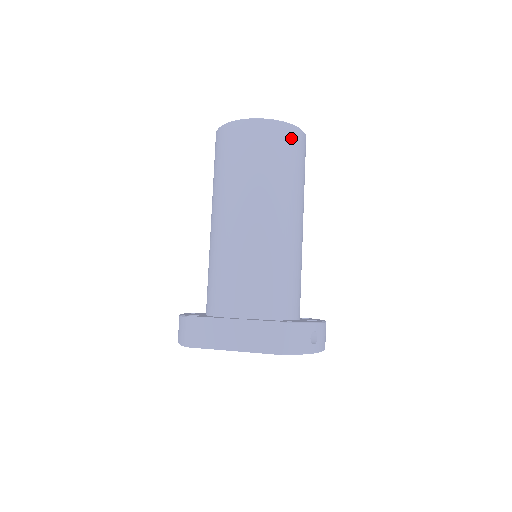
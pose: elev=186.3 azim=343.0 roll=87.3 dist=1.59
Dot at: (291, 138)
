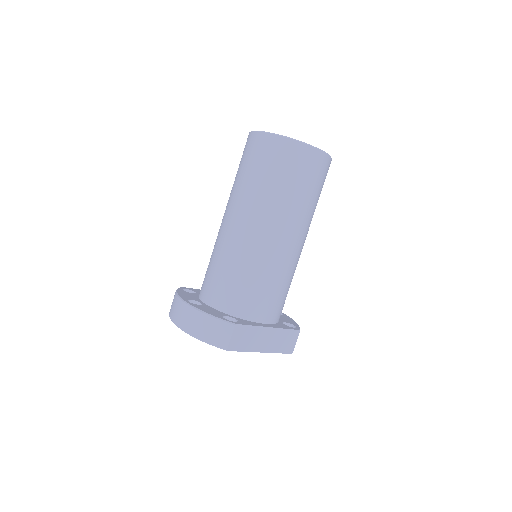
Dot at: occluded
